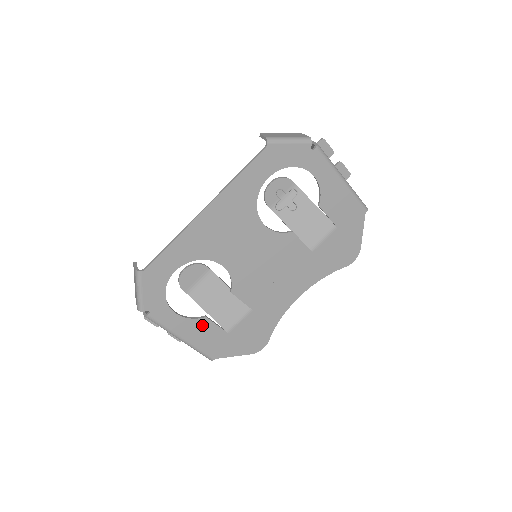
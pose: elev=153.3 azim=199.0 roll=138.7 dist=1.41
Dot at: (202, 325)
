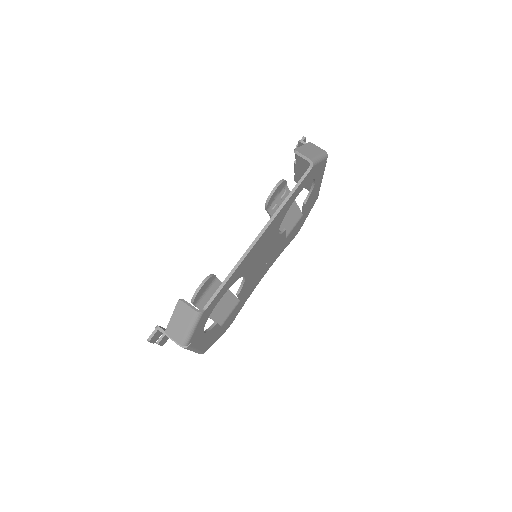
Dot at: (212, 331)
